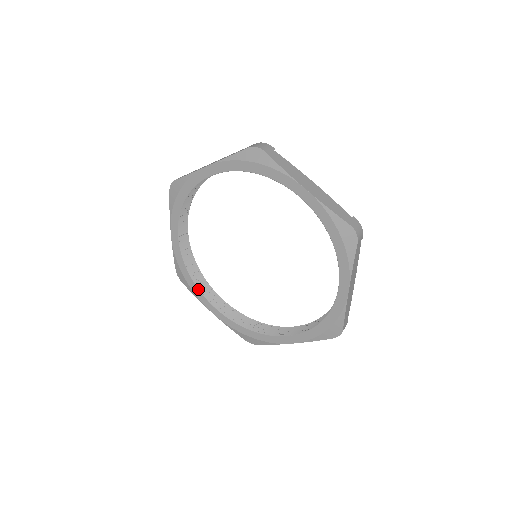
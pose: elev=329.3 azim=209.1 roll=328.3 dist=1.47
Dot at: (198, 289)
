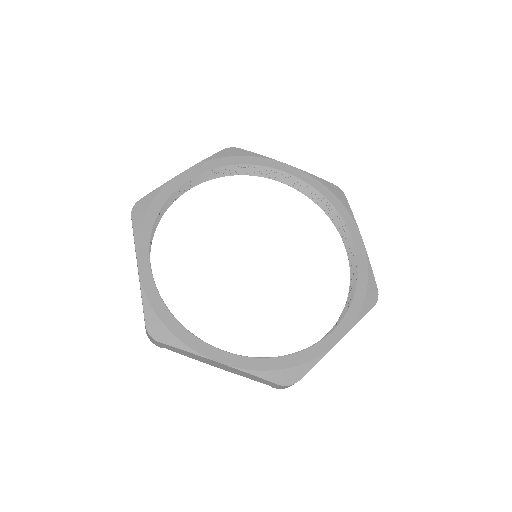
Dot at: (151, 233)
